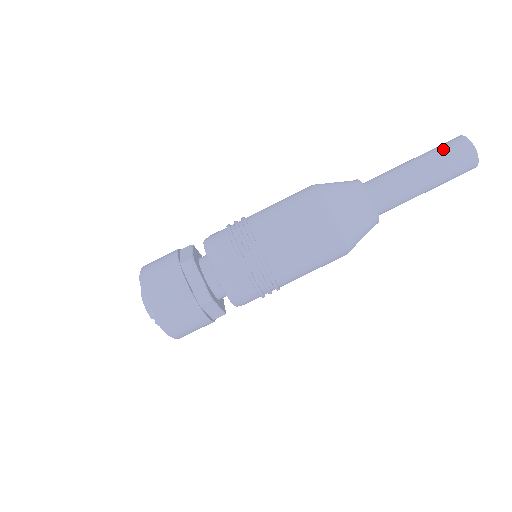
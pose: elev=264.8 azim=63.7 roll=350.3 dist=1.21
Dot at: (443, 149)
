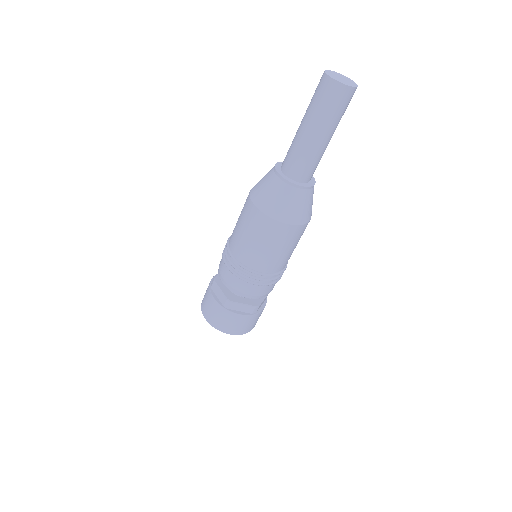
Dot at: (313, 96)
